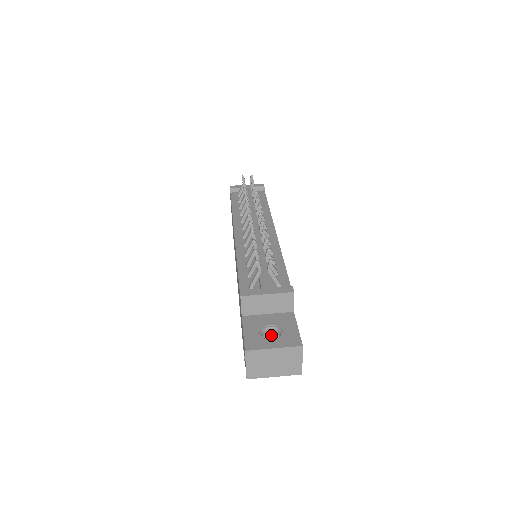
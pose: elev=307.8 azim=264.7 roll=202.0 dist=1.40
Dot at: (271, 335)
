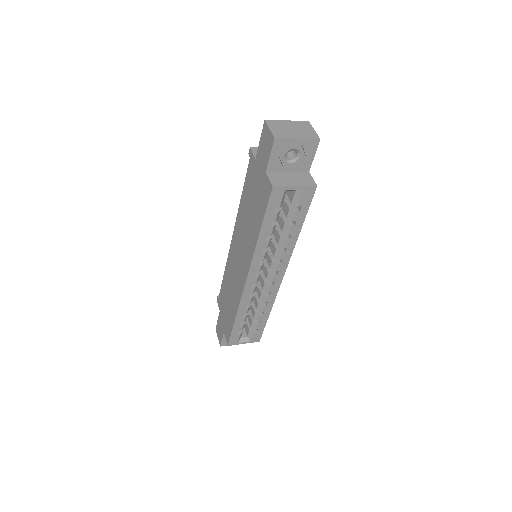
Dot at: occluded
